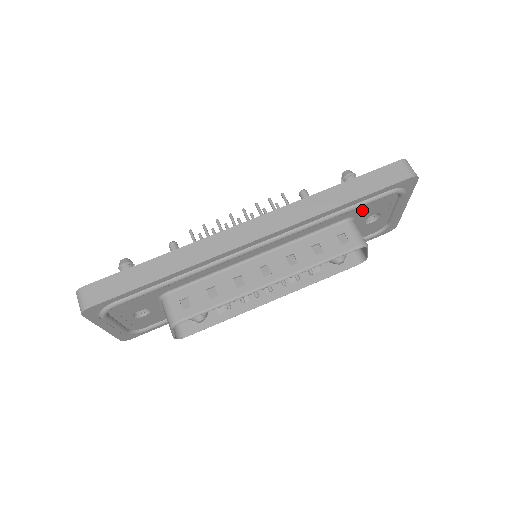
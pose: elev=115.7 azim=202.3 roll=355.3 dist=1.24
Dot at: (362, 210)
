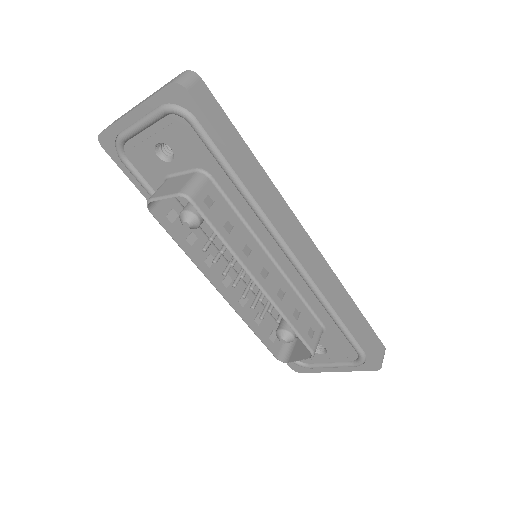
Dot at: (335, 336)
